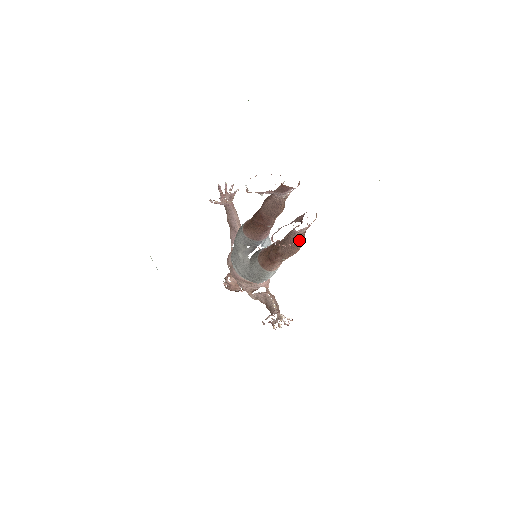
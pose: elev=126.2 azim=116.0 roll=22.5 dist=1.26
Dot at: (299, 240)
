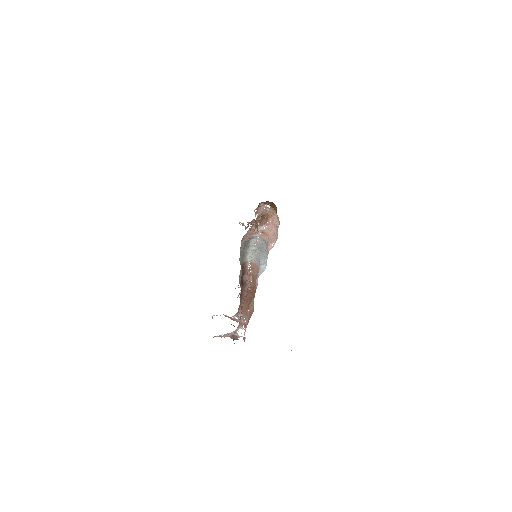
Dot at: occluded
